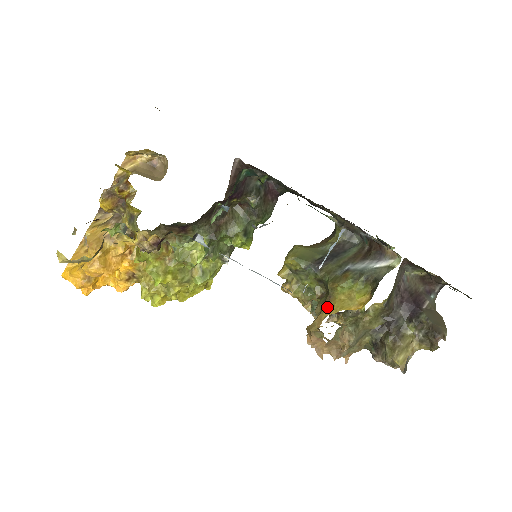
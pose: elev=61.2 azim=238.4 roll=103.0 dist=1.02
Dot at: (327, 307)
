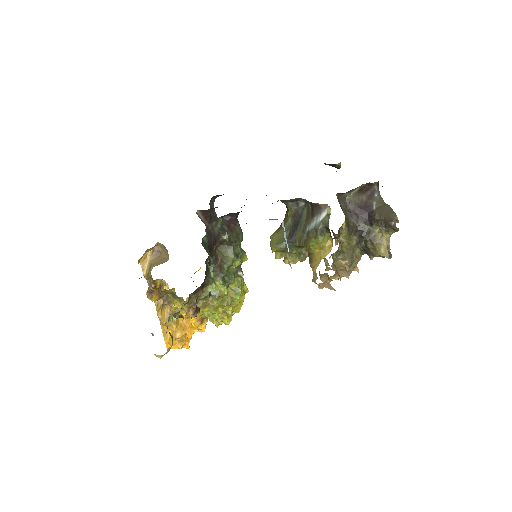
Dot at: (313, 263)
